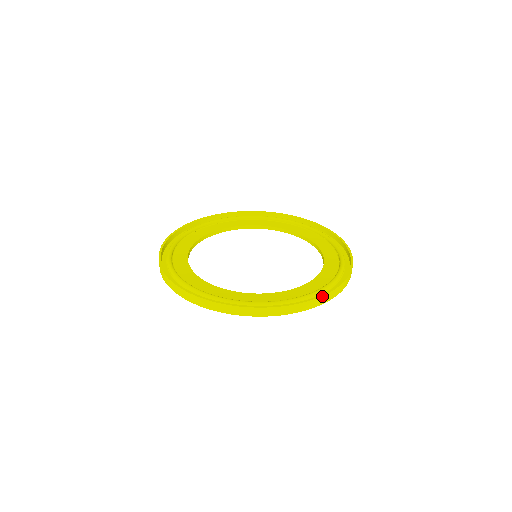
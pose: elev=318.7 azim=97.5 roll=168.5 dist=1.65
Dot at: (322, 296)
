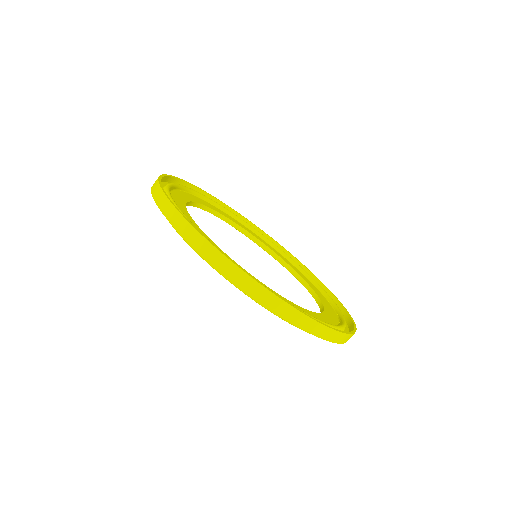
Dot at: (255, 280)
